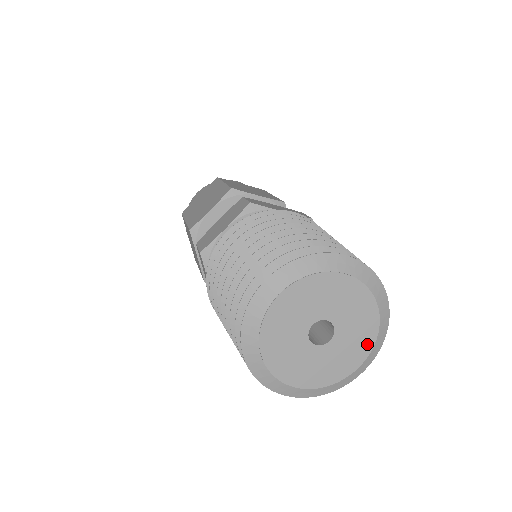
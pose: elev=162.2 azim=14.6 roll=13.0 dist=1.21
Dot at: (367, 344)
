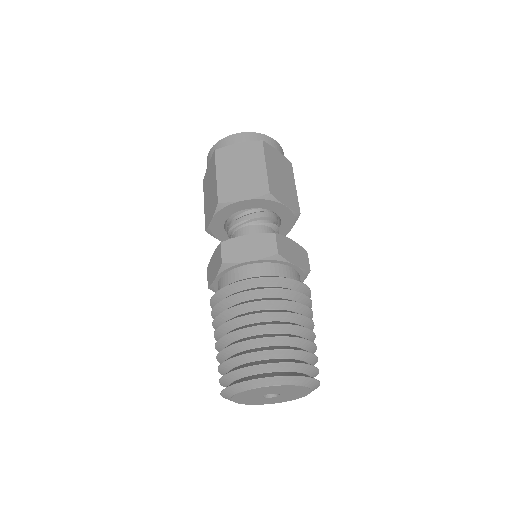
Dot at: (306, 391)
